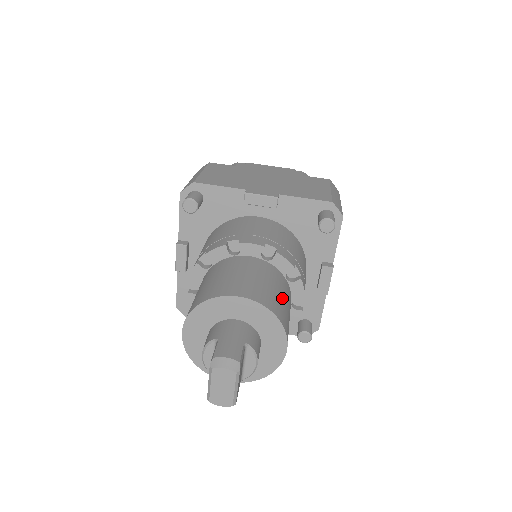
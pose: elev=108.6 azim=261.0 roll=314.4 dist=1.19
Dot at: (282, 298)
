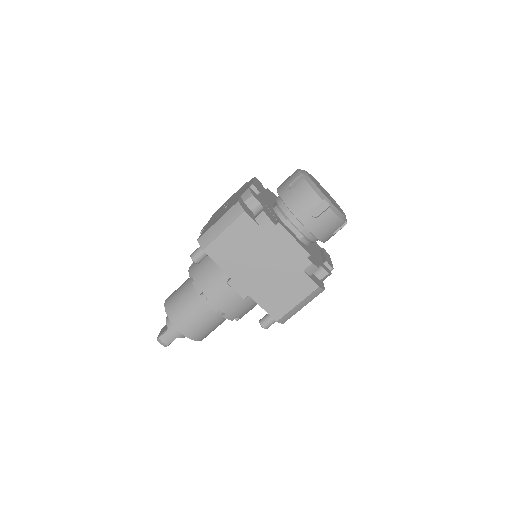
Dot at: (212, 328)
